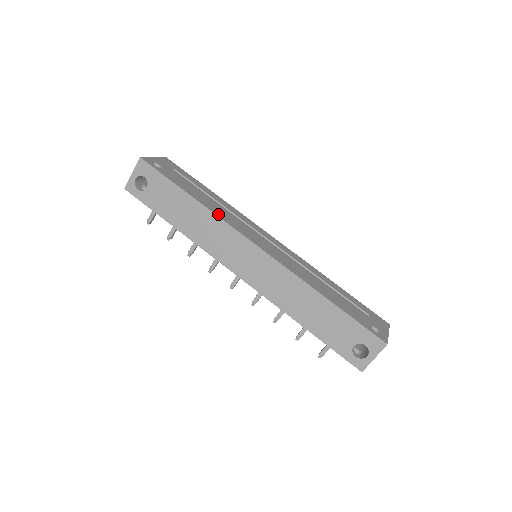
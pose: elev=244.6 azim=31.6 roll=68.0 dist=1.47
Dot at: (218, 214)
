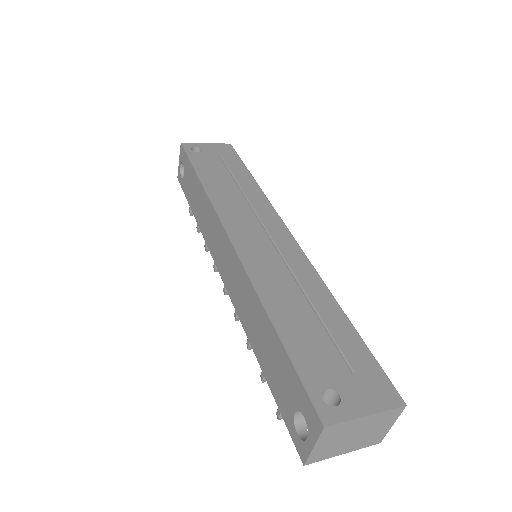
Dot at: (215, 198)
